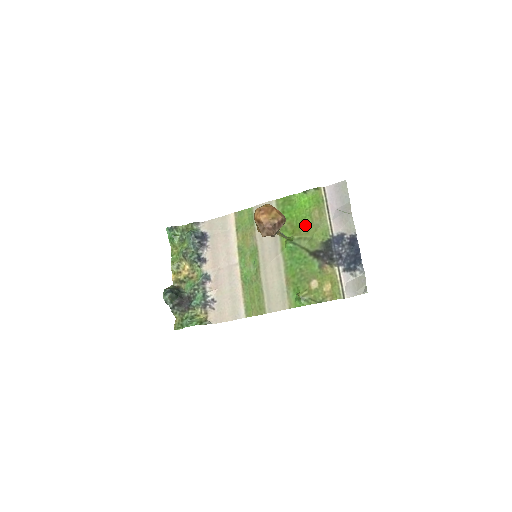
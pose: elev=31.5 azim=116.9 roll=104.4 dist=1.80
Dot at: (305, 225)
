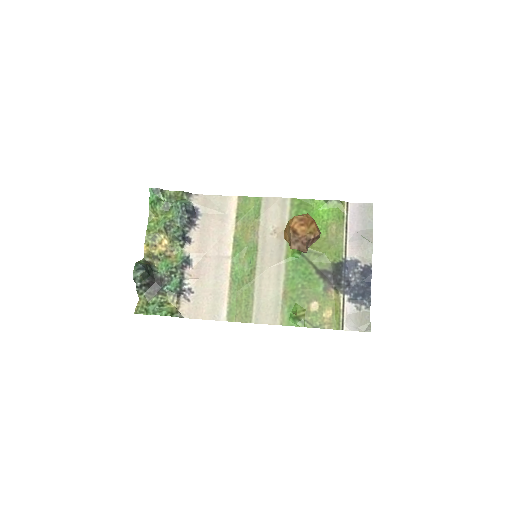
Dot at: occluded
